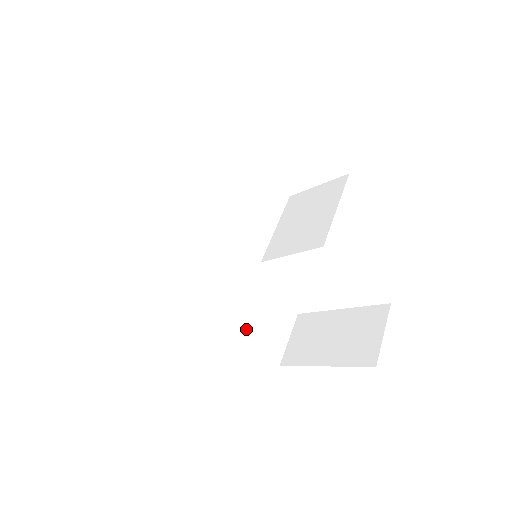
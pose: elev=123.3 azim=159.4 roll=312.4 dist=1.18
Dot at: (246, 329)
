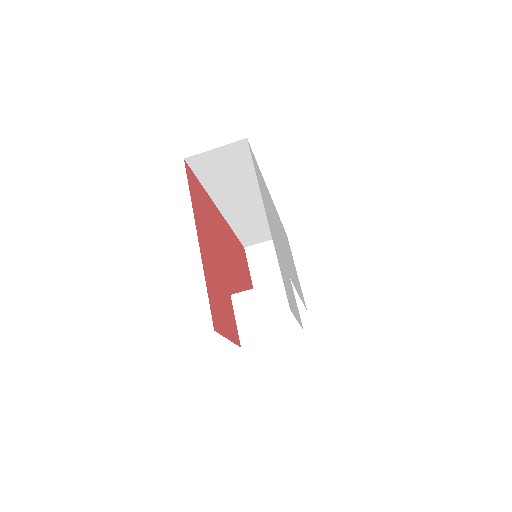
Dot at: (241, 230)
